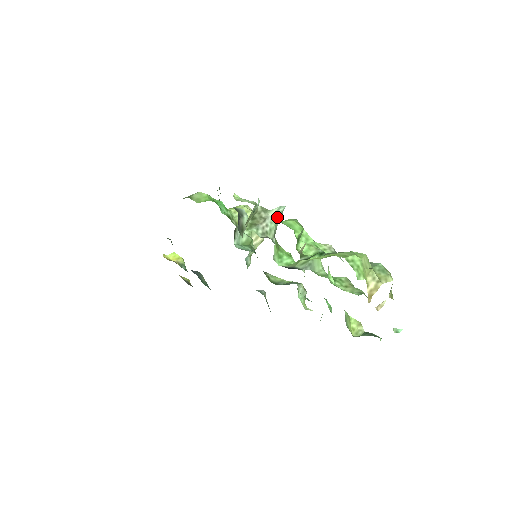
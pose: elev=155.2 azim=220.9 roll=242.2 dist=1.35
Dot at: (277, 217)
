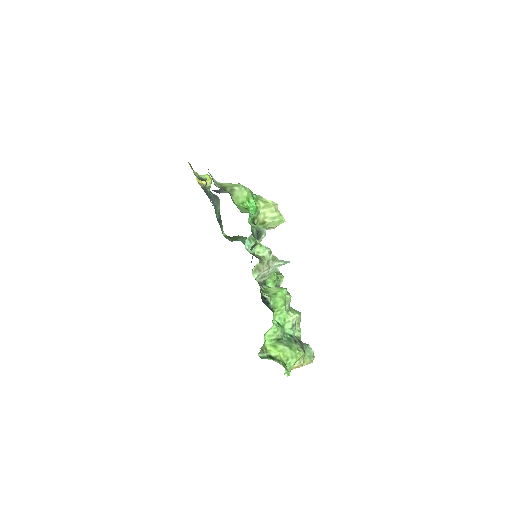
Dot at: occluded
